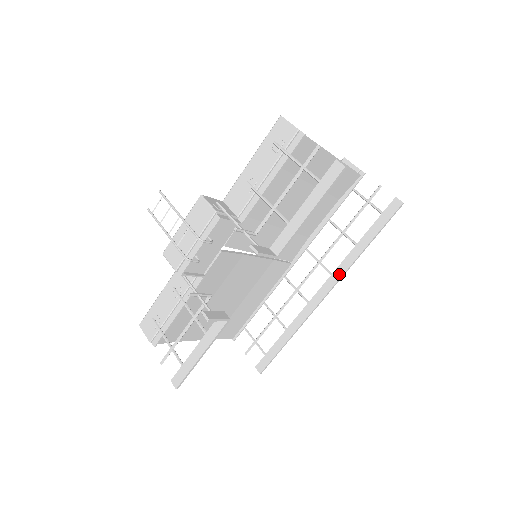
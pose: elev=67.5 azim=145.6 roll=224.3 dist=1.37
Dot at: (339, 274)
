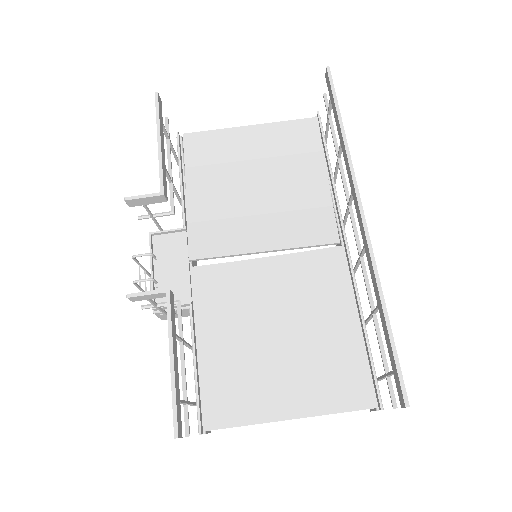
Dot at: (350, 180)
